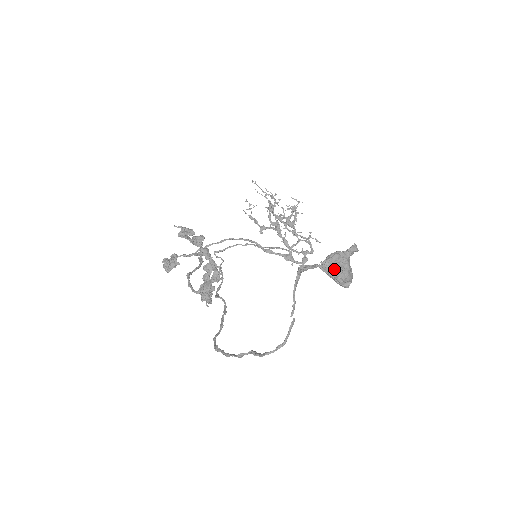
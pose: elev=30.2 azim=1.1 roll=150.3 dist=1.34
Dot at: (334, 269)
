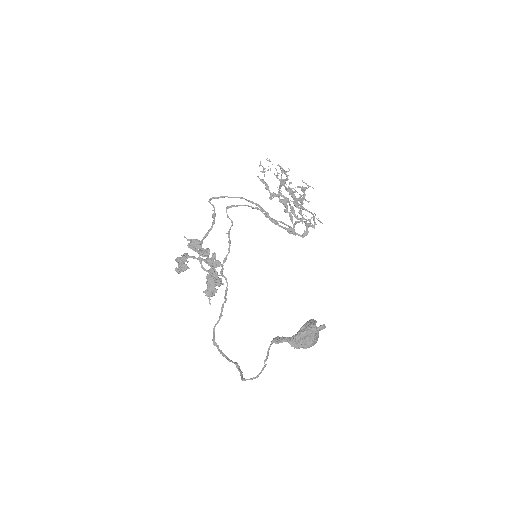
Dot at: (301, 343)
